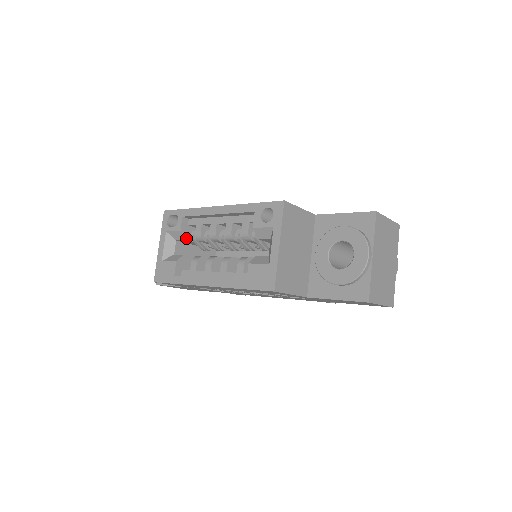
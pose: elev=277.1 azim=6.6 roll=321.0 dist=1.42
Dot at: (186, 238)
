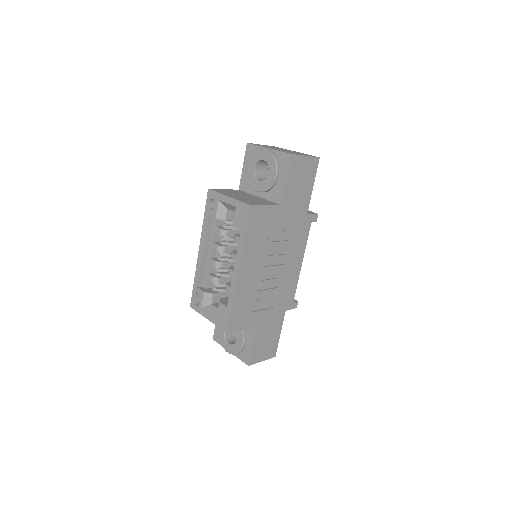
Dot at: (212, 293)
